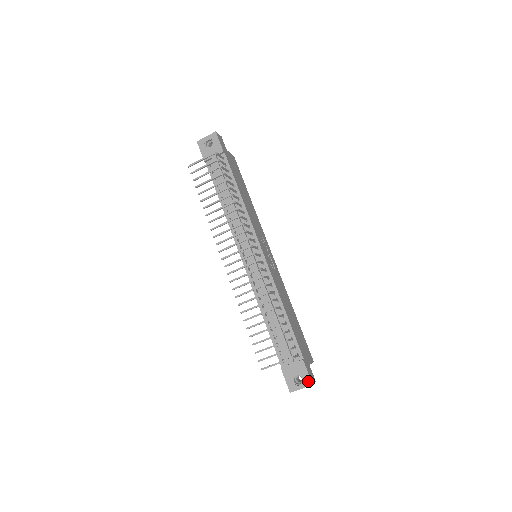
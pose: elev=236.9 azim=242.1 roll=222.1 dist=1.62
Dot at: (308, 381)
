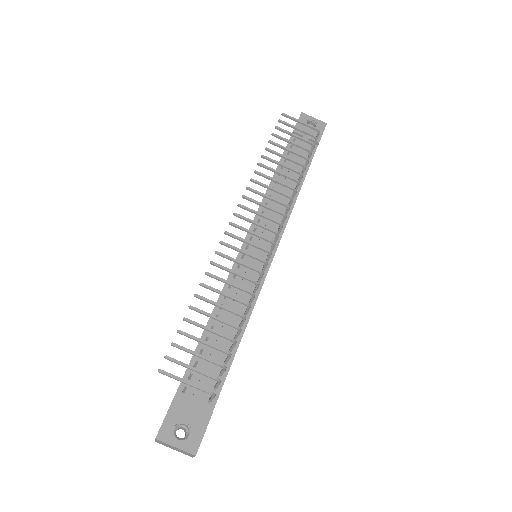
Dot at: (194, 445)
